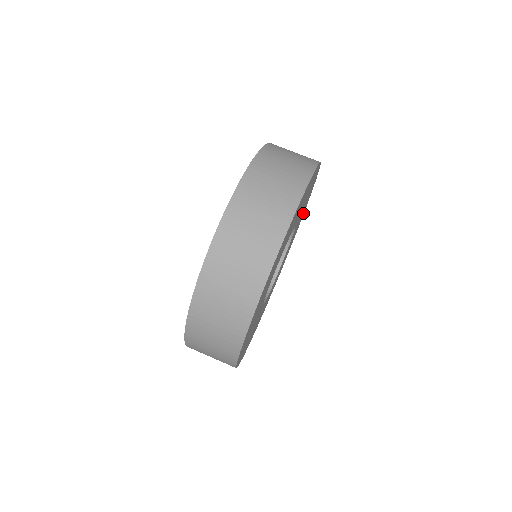
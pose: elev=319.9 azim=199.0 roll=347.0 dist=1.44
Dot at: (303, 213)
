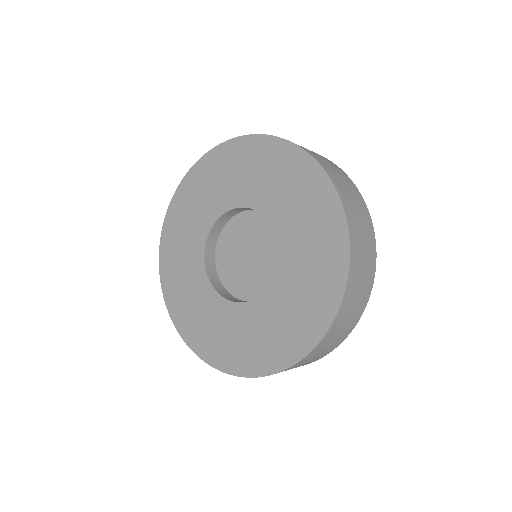
Dot at: occluded
